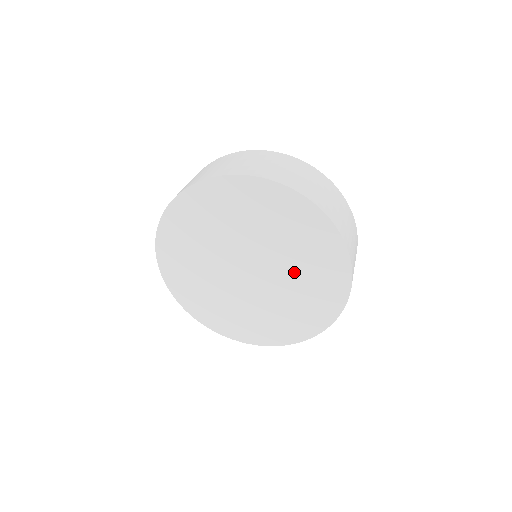
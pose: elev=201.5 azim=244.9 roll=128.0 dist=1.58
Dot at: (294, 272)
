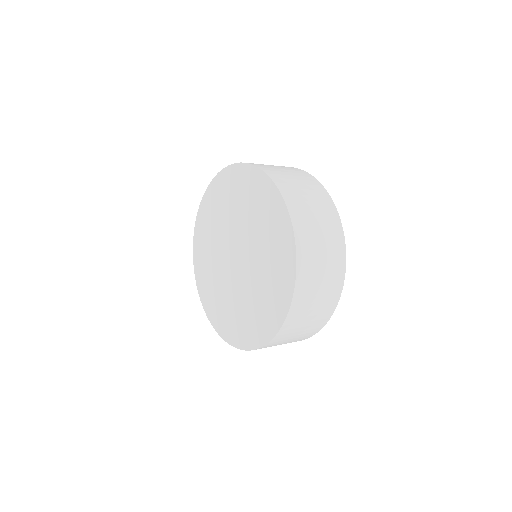
Dot at: (260, 267)
